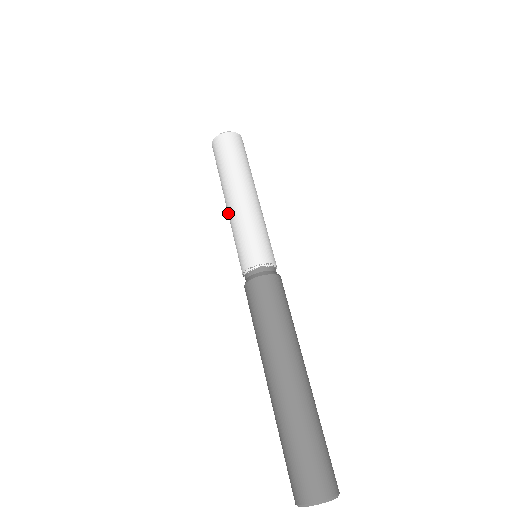
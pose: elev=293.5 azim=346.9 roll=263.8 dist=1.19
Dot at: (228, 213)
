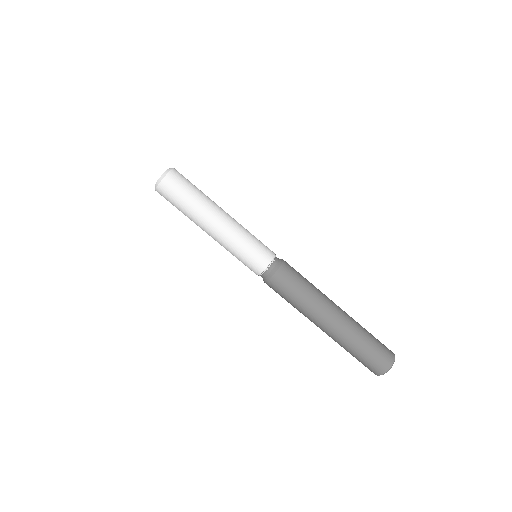
Dot at: occluded
